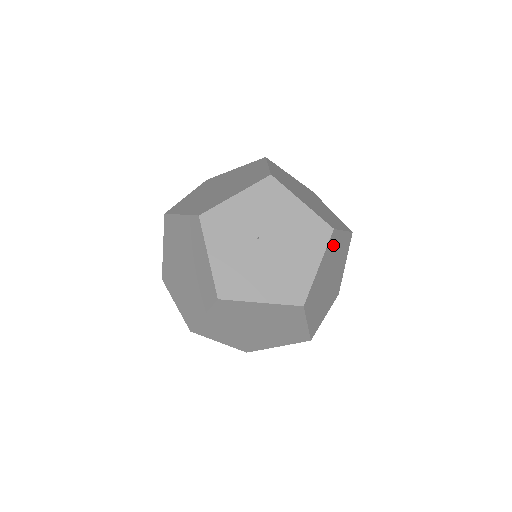
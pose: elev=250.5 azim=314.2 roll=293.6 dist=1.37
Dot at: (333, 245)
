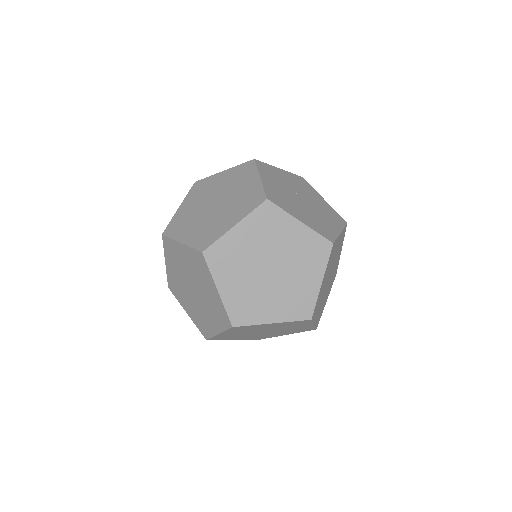
Dot at: (341, 242)
